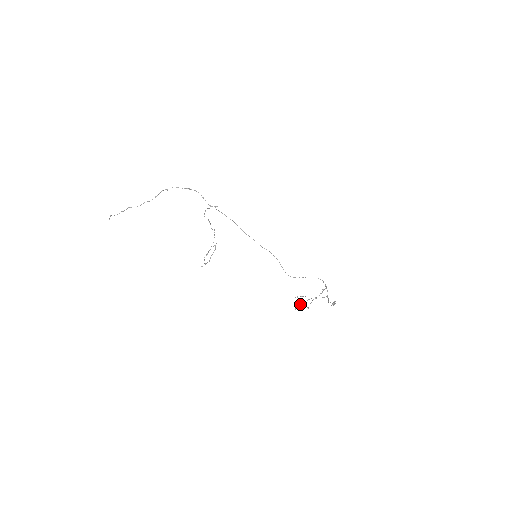
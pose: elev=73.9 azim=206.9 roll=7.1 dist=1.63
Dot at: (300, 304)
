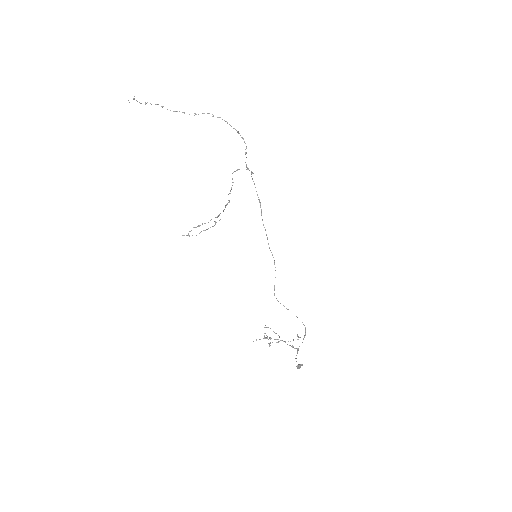
Dot at: (265, 338)
